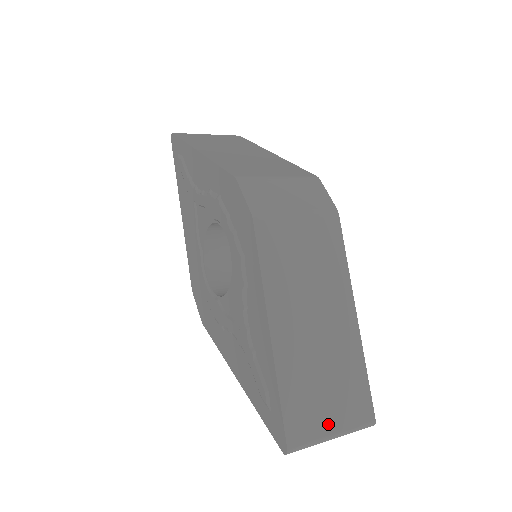
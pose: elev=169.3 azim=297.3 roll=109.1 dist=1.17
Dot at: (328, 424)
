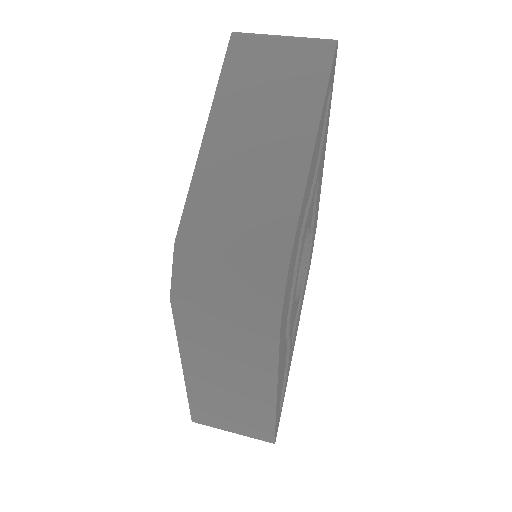
Dot at: (228, 427)
